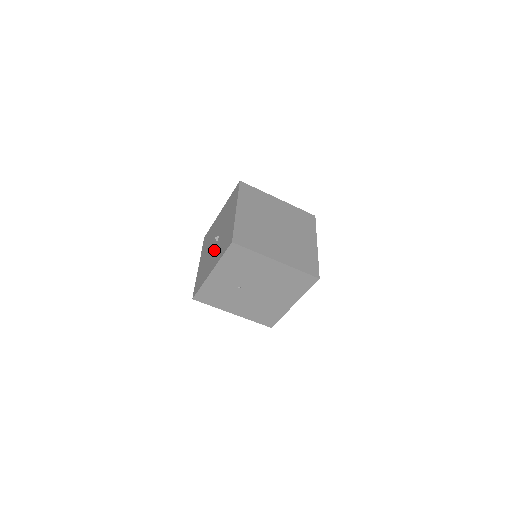
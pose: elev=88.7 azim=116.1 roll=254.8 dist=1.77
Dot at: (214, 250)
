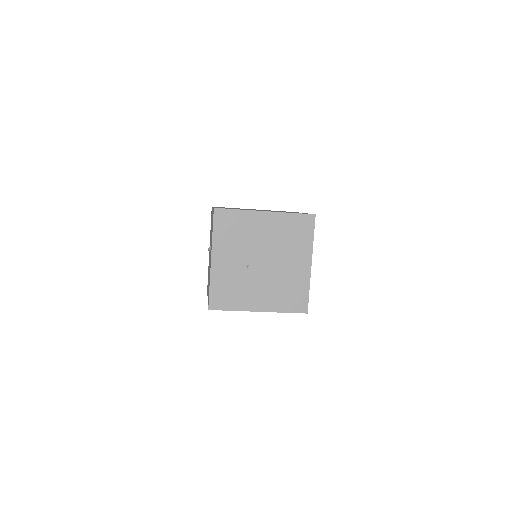
Dot at: (210, 255)
